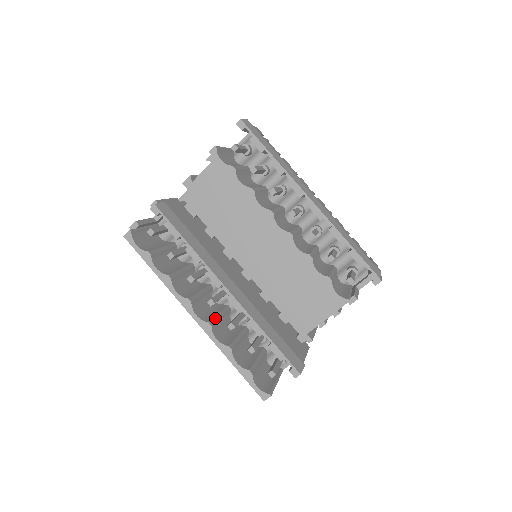
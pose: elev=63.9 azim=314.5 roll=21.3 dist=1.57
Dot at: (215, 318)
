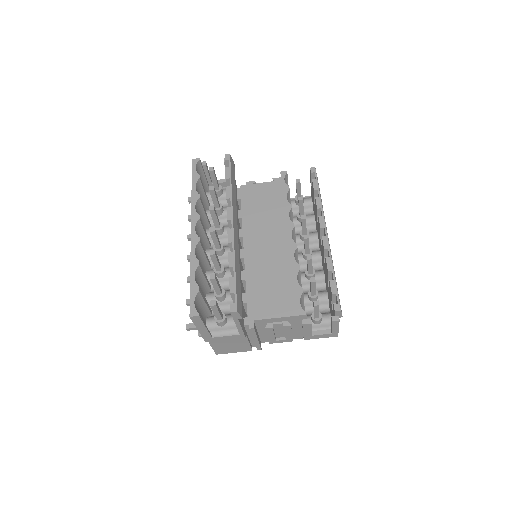
Dot at: occluded
